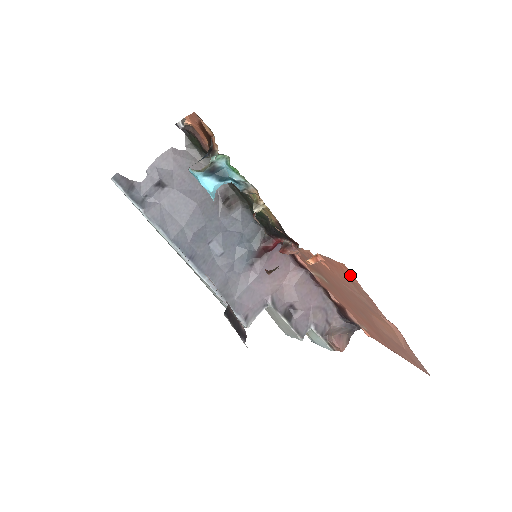
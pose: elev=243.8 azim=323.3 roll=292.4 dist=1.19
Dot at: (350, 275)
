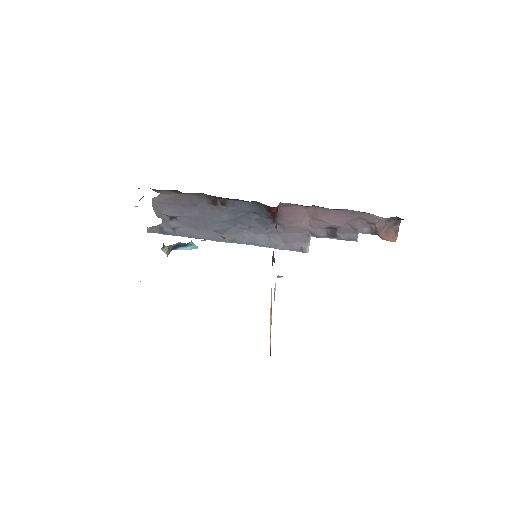
Dot at: occluded
